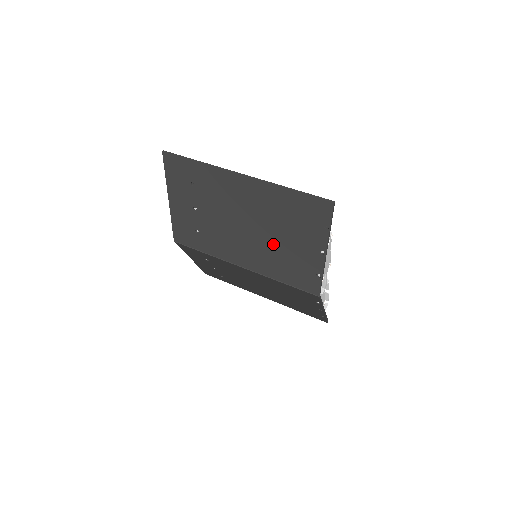
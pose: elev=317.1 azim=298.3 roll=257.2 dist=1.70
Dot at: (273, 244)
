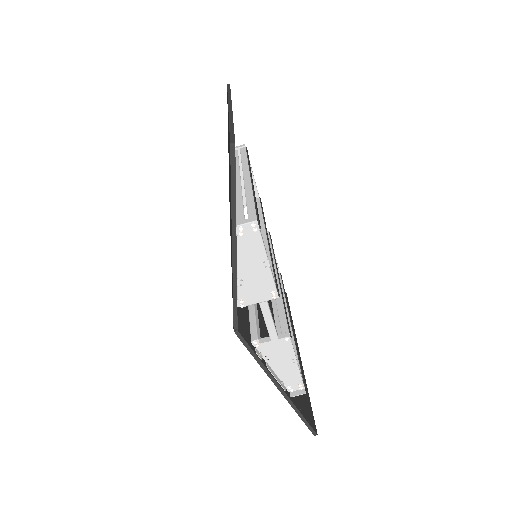
Dot at: occluded
